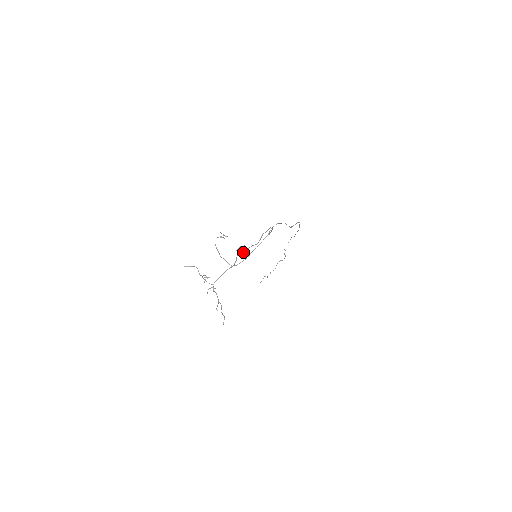
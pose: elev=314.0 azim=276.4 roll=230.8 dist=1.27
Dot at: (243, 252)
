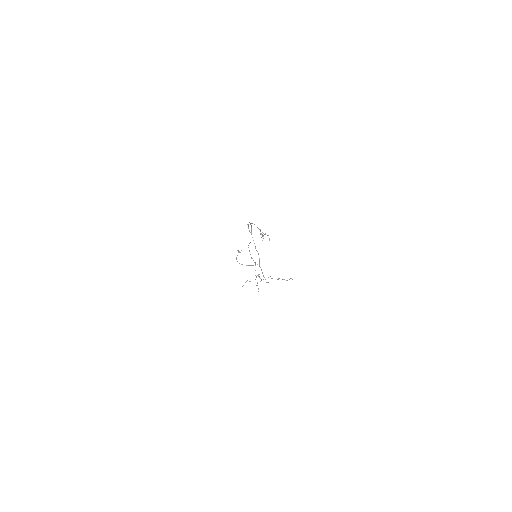
Dot at: (262, 236)
